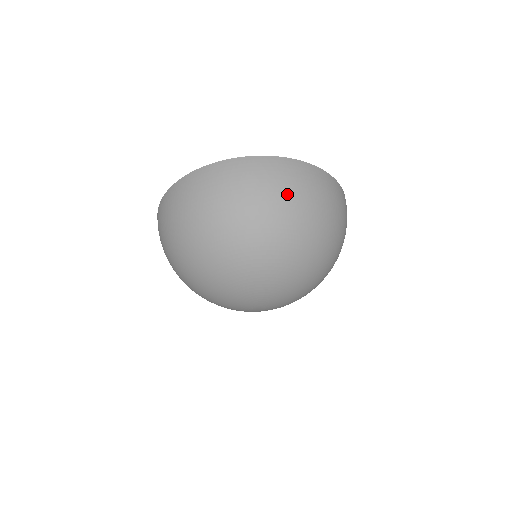
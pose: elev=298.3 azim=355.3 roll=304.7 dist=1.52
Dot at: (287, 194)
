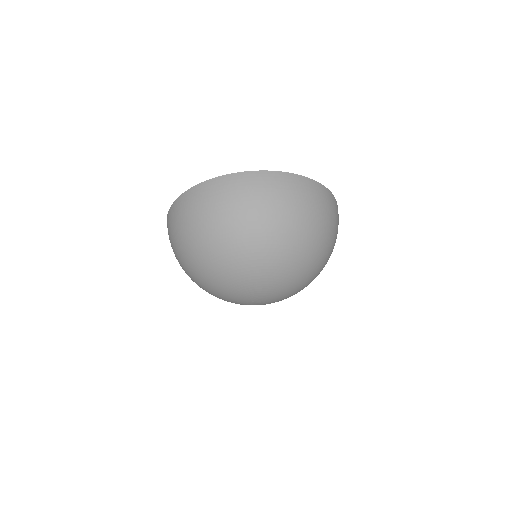
Dot at: (327, 220)
